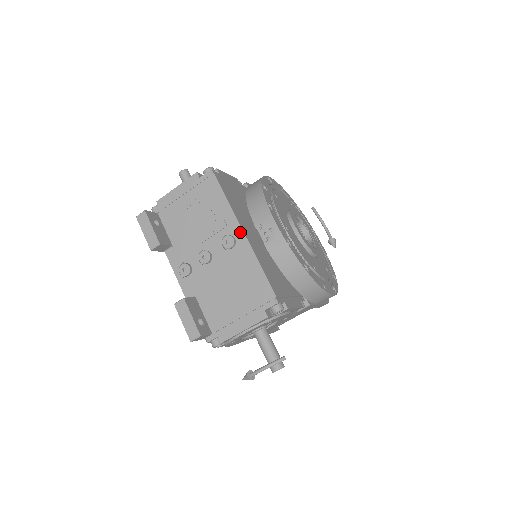
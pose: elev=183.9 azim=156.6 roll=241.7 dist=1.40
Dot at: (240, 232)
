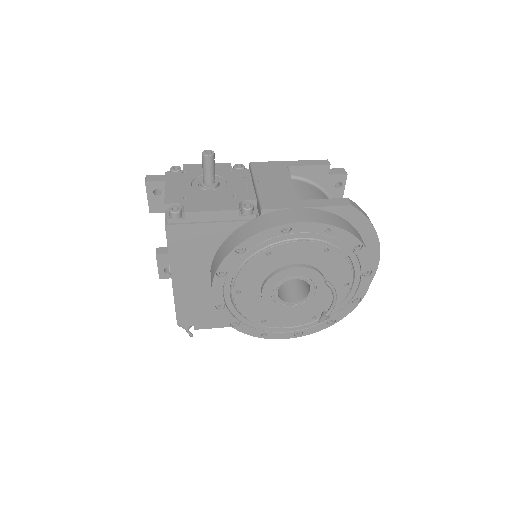
Dot at: (171, 276)
